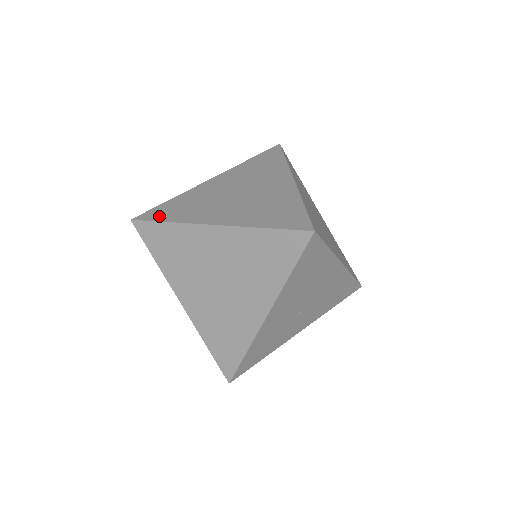
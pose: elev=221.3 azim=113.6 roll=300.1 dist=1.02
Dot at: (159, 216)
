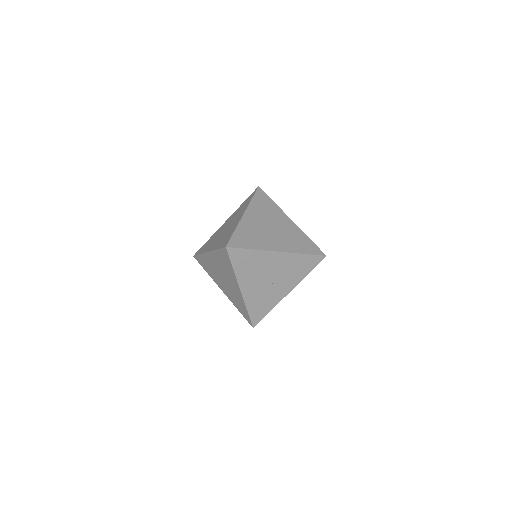
Dot at: (200, 251)
